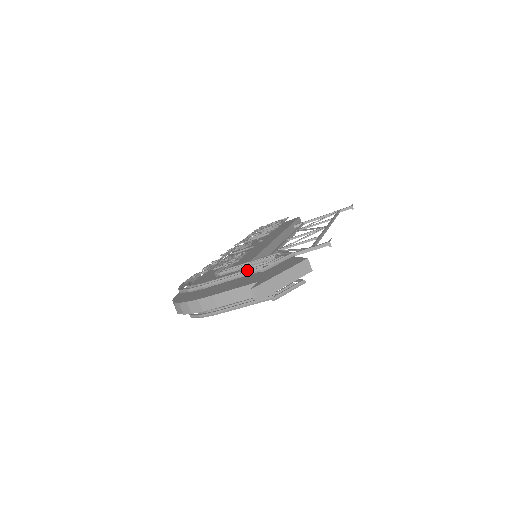
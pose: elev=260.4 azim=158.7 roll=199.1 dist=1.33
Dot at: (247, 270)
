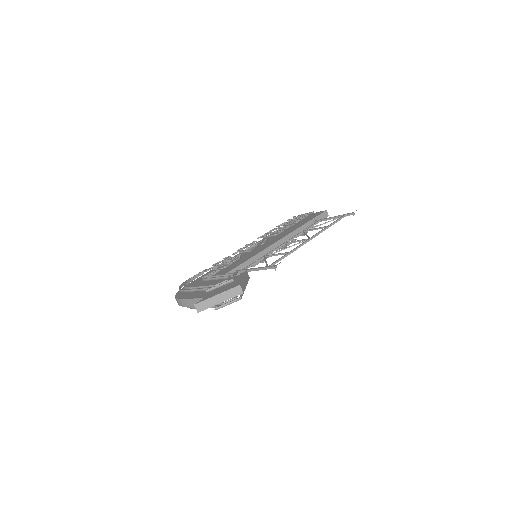
Dot at: (206, 286)
